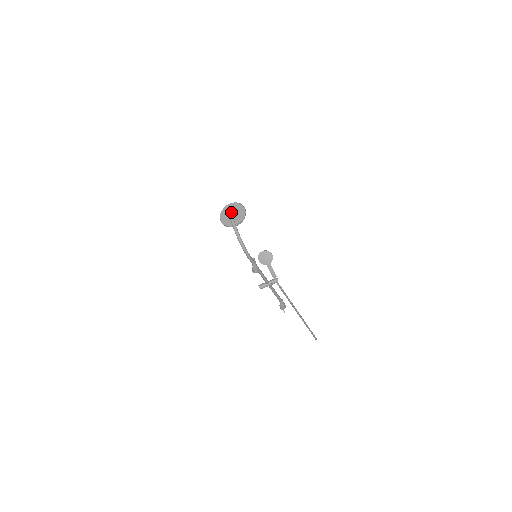
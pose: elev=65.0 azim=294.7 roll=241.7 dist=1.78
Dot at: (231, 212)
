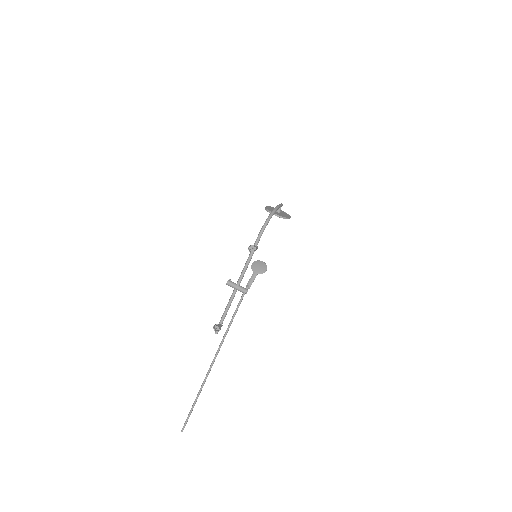
Dot at: (282, 205)
